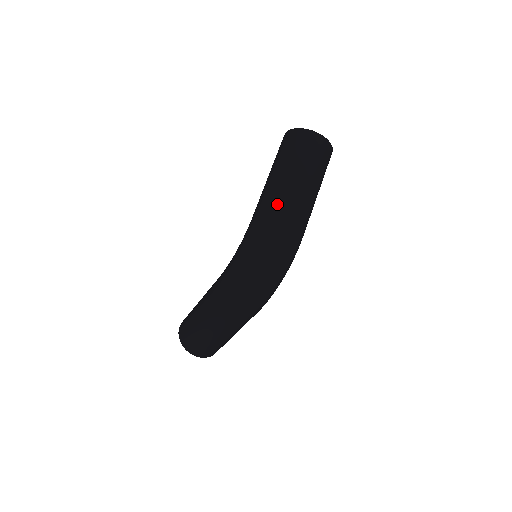
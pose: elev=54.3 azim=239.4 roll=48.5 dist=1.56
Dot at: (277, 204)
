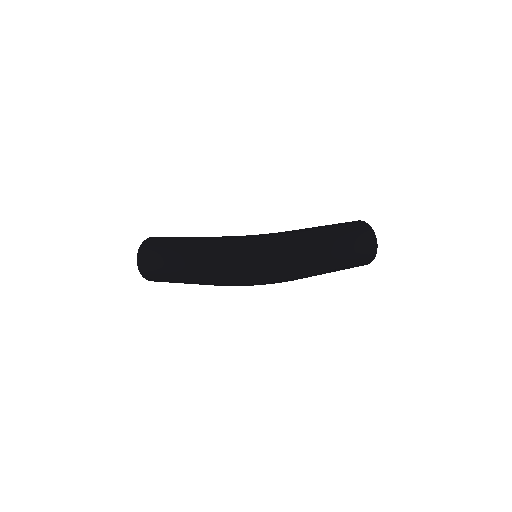
Dot at: (312, 241)
